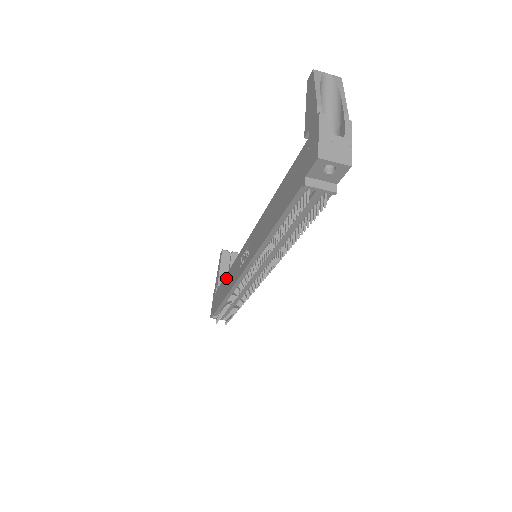
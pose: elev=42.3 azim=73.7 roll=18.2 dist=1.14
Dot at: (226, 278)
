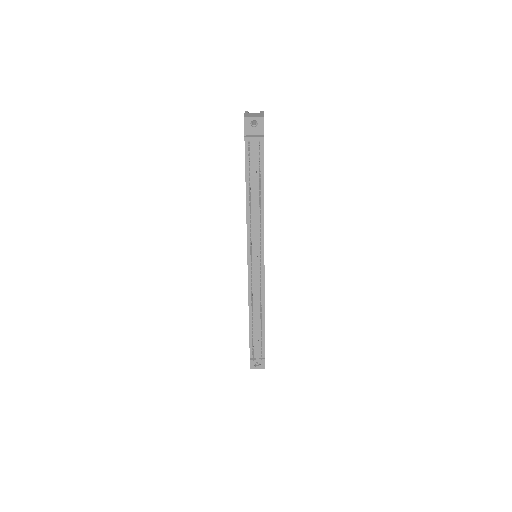
Dot at: occluded
